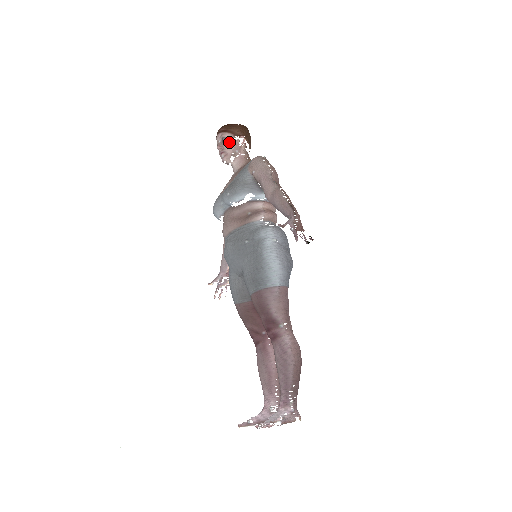
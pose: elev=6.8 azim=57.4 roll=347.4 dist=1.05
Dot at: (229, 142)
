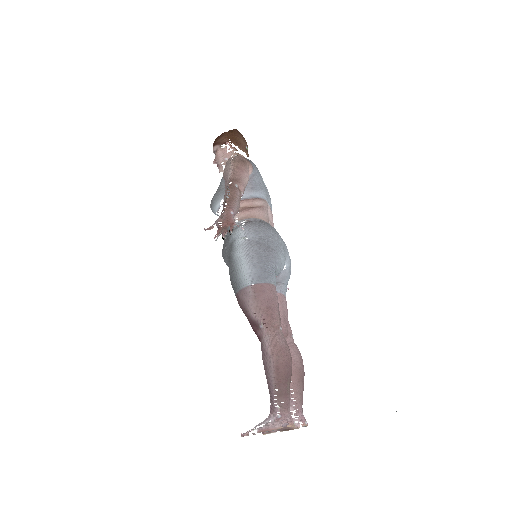
Dot at: (217, 154)
